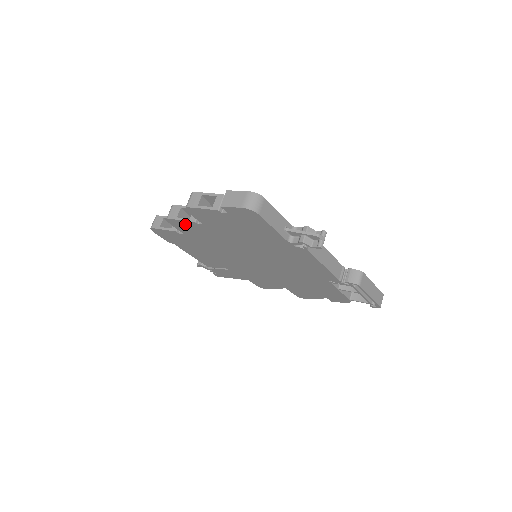
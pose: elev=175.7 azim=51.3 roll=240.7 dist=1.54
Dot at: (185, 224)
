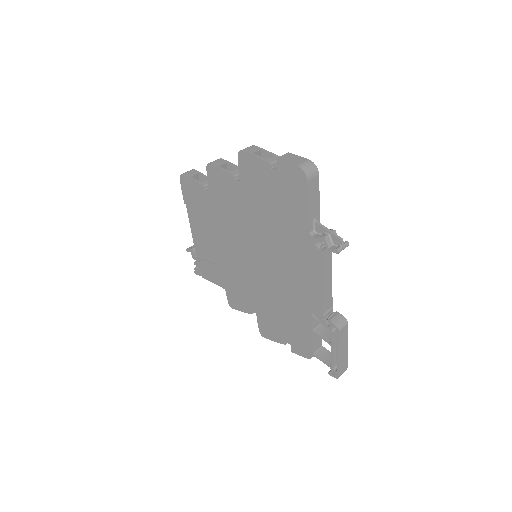
Dot at: (222, 177)
